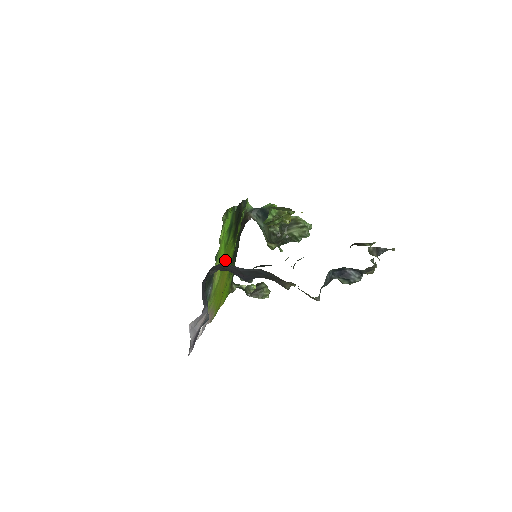
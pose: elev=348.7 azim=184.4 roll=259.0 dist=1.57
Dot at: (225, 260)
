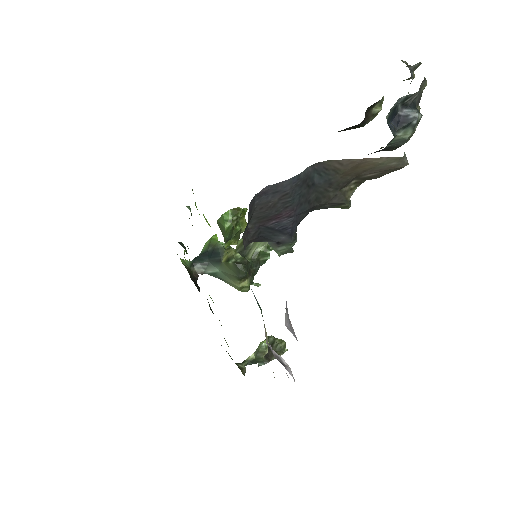
Dot at: occluded
